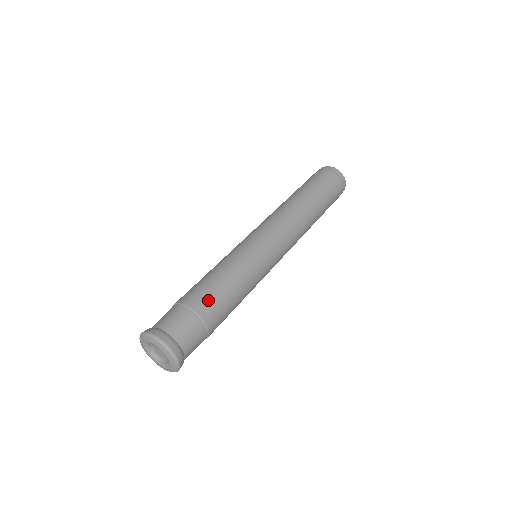
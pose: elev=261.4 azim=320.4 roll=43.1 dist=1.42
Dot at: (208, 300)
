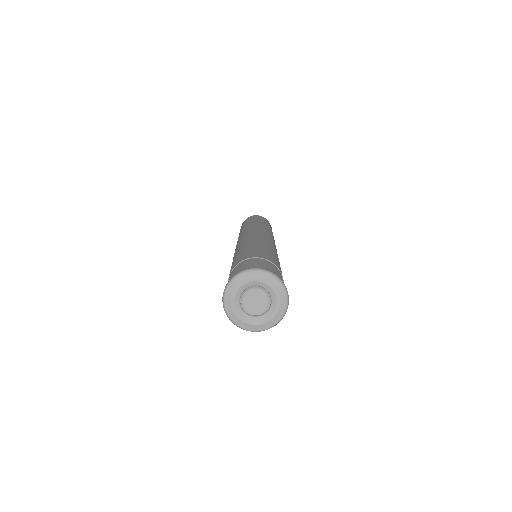
Dot at: occluded
